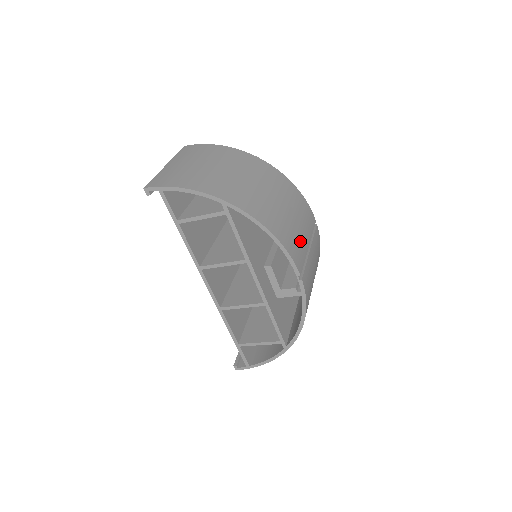
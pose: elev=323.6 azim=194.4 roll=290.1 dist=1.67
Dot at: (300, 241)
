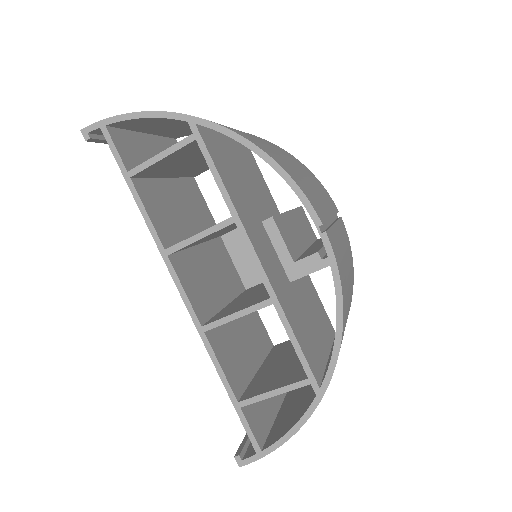
Dot at: (316, 196)
